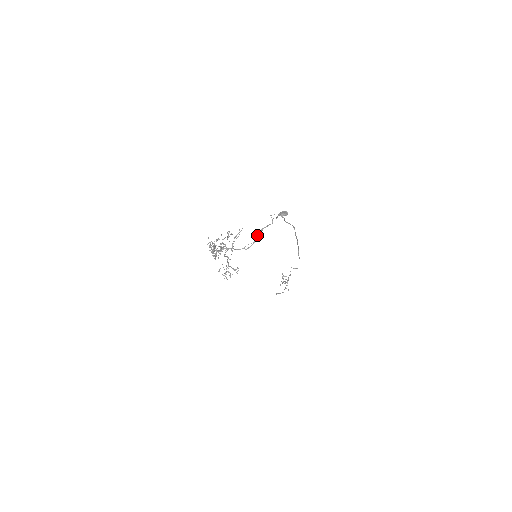
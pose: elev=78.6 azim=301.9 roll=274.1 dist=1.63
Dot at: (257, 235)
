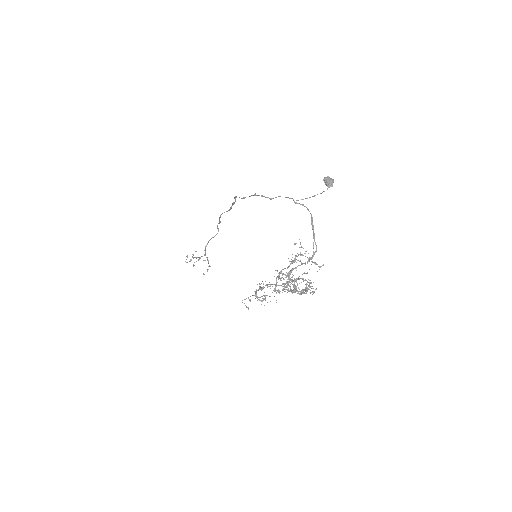
Dot at: (313, 229)
